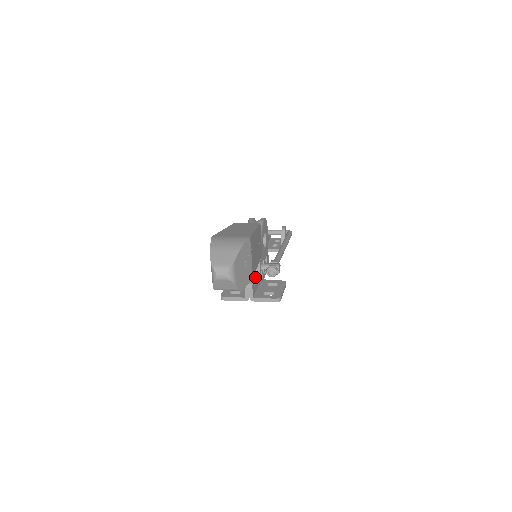
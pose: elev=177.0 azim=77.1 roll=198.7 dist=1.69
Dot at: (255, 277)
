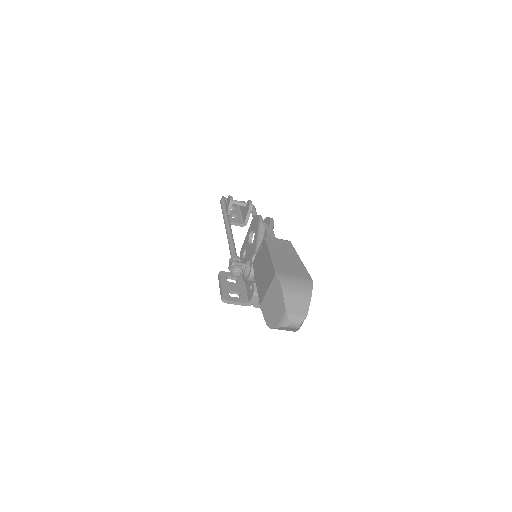
Dot at: occluded
